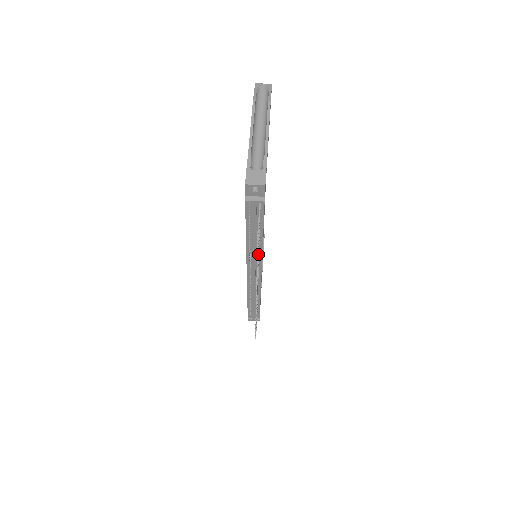
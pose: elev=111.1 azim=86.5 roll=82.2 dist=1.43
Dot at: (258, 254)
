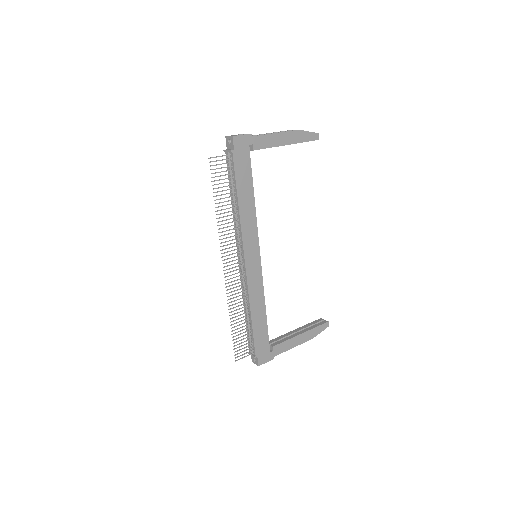
Dot at: (222, 202)
